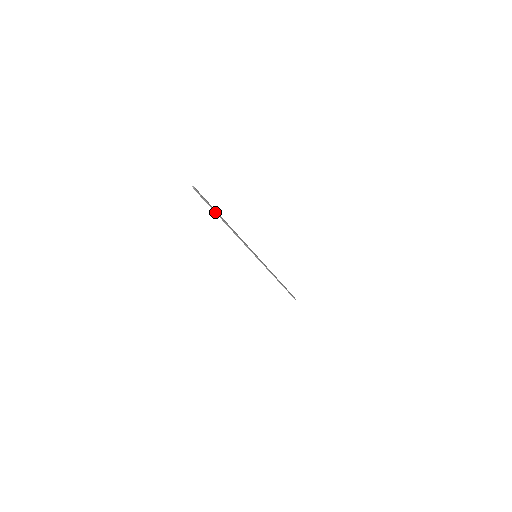
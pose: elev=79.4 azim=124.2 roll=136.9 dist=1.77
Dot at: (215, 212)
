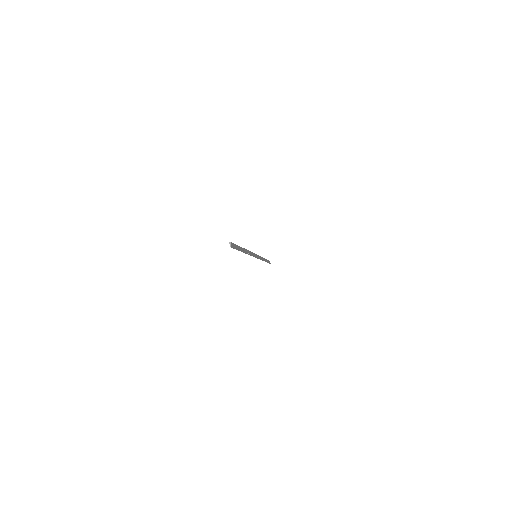
Dot at: (239, 250)
